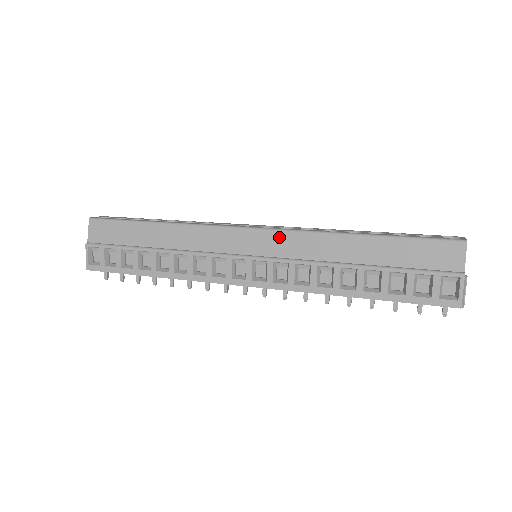
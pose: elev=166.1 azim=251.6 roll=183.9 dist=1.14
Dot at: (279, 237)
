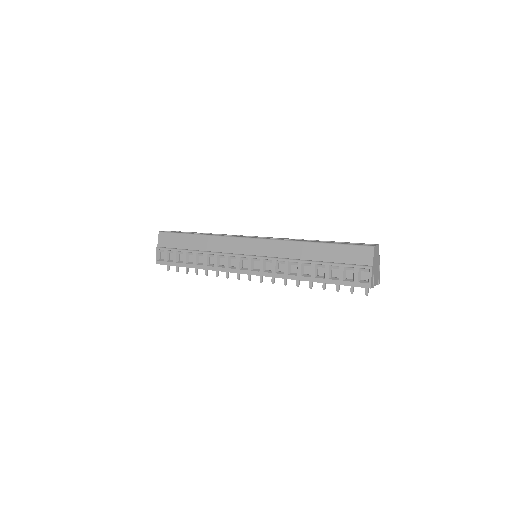
Dot at: (267, 244)
